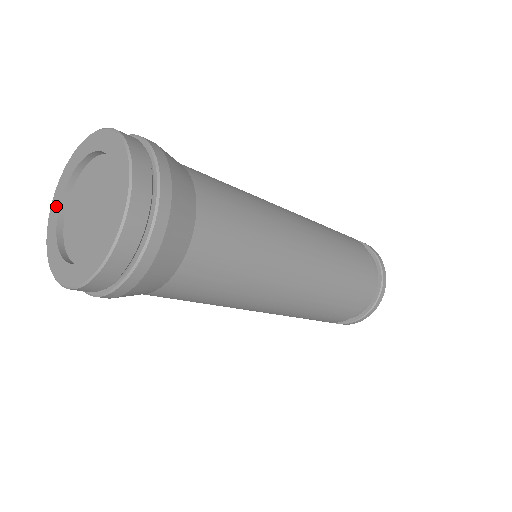
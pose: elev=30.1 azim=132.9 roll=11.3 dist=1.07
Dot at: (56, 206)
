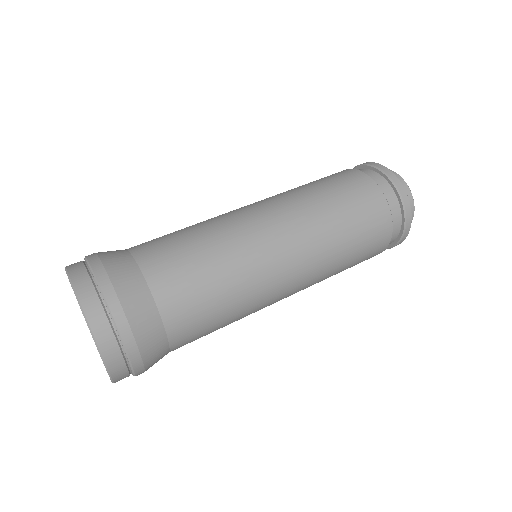
Dot at: occluded
